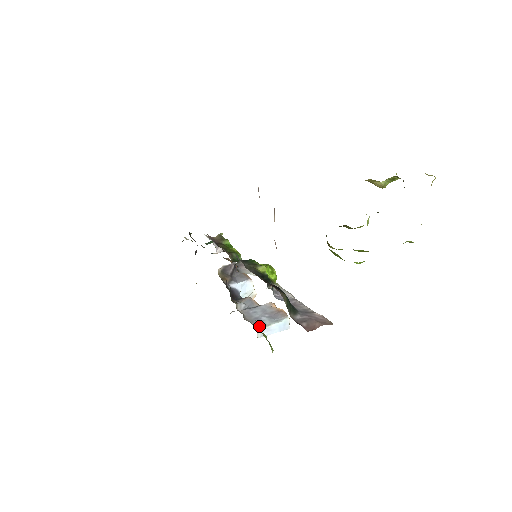
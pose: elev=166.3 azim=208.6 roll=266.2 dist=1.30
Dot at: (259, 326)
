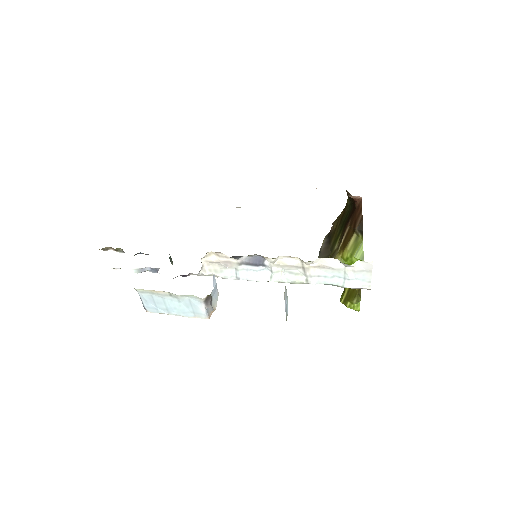
Dot at: occluded
